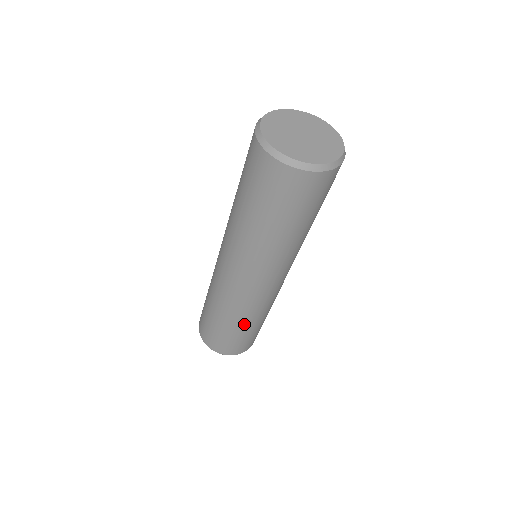
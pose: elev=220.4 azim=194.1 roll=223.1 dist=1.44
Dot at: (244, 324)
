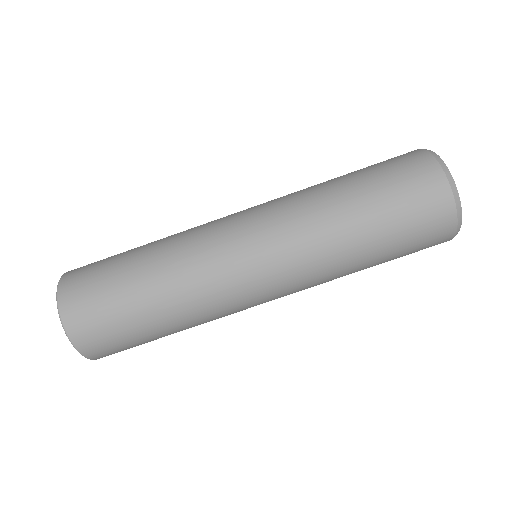
Dot at: (150, 264)
